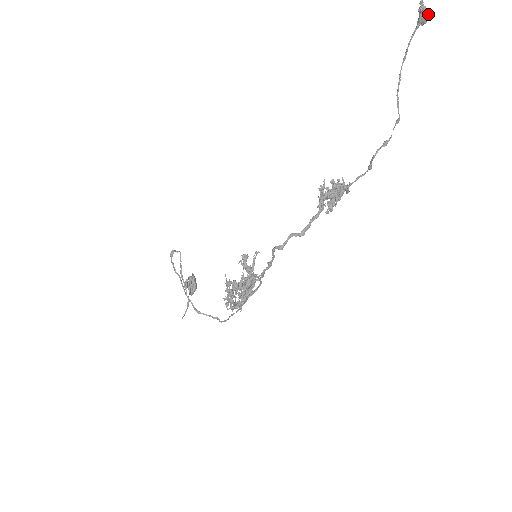
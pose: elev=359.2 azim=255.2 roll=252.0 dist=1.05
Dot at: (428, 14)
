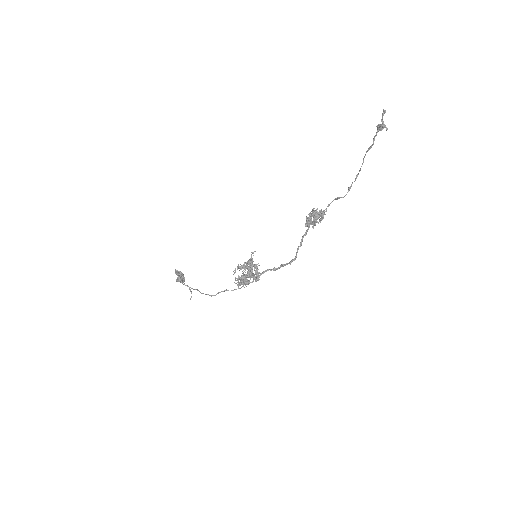
Dot at: occluded
